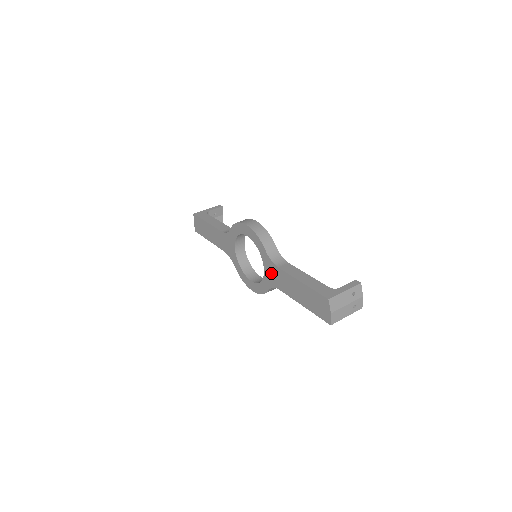
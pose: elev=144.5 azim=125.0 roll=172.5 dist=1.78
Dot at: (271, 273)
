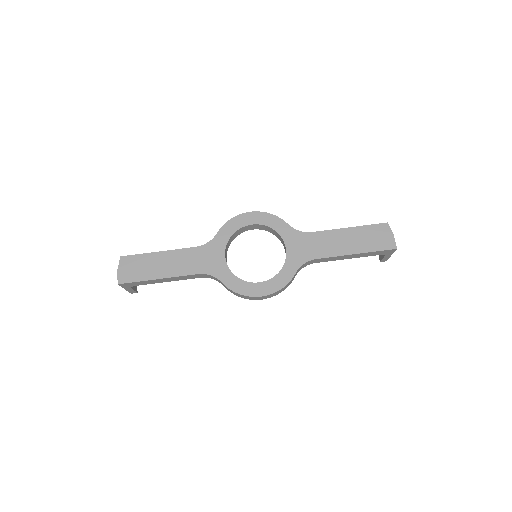
Dot at: (300, 246)
